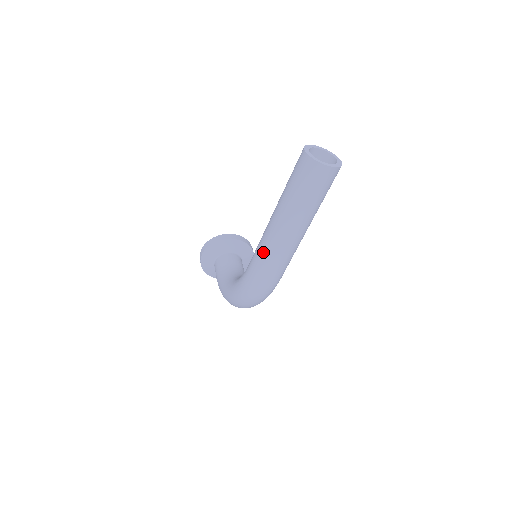
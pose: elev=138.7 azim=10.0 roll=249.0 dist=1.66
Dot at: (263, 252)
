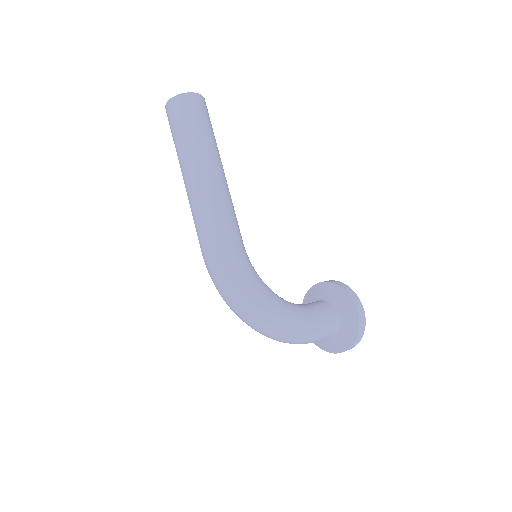
Dot at: occluded
